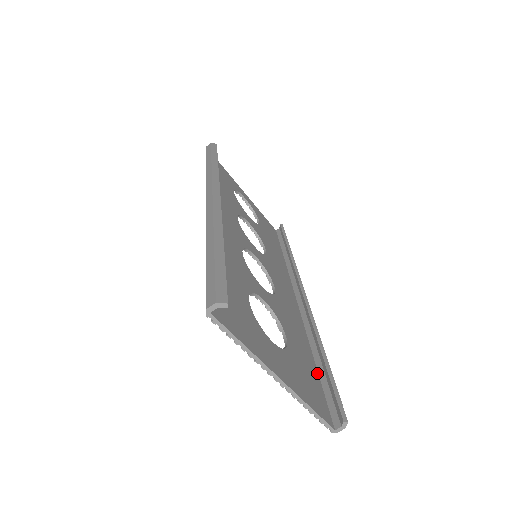
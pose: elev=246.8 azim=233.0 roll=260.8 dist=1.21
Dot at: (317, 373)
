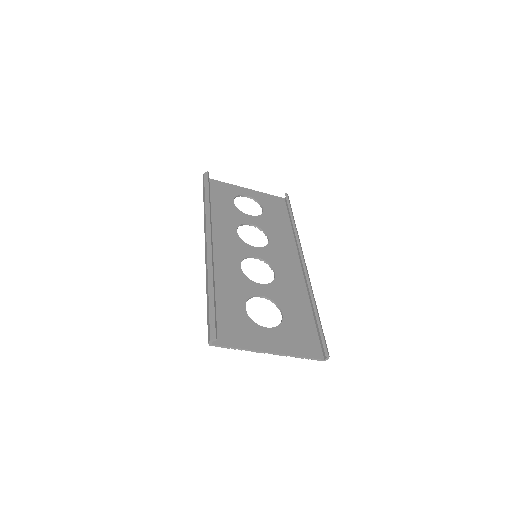
Dot at: (314, 323)
